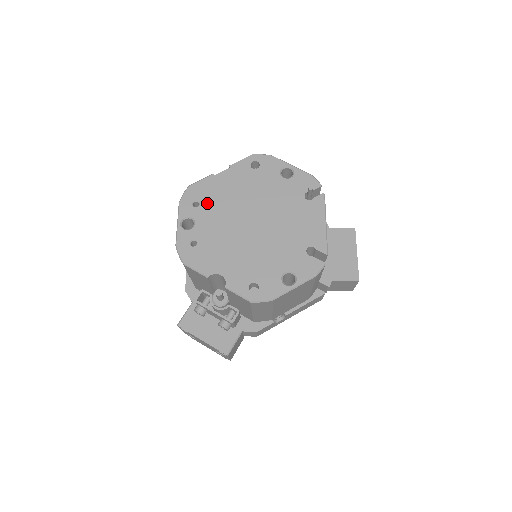
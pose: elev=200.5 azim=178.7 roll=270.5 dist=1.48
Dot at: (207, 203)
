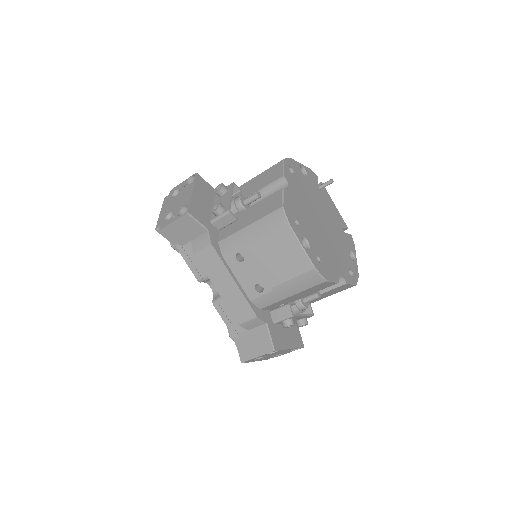
Dot at: (300, 218)
